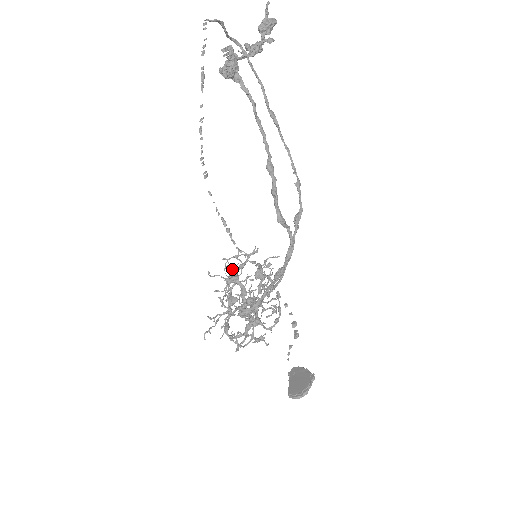
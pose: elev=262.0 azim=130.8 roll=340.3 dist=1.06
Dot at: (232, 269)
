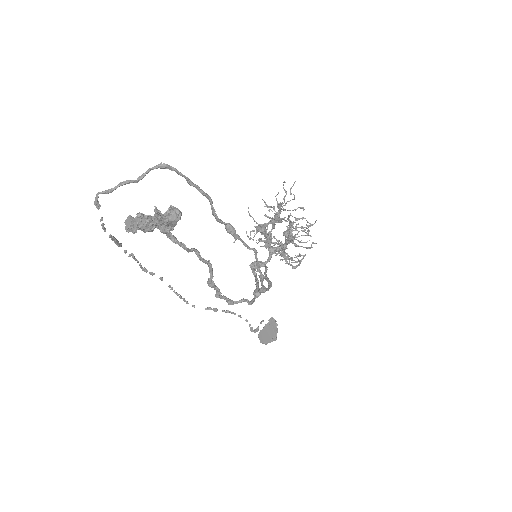
Dot at: (277, 203)
